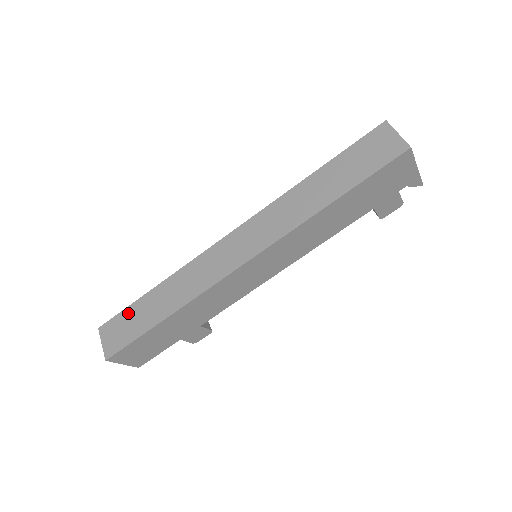
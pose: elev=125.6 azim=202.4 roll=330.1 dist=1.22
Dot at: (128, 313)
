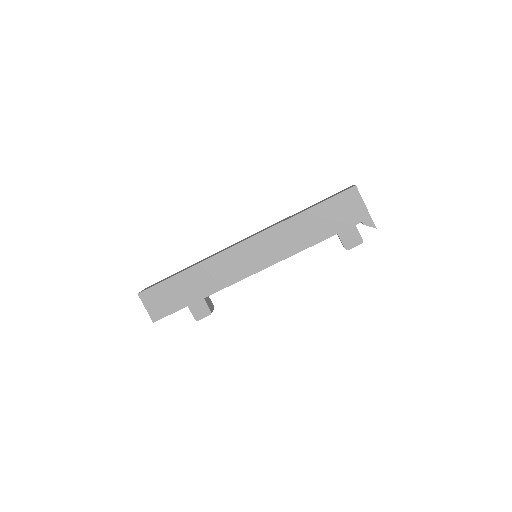
Dot at: (167, 277)
